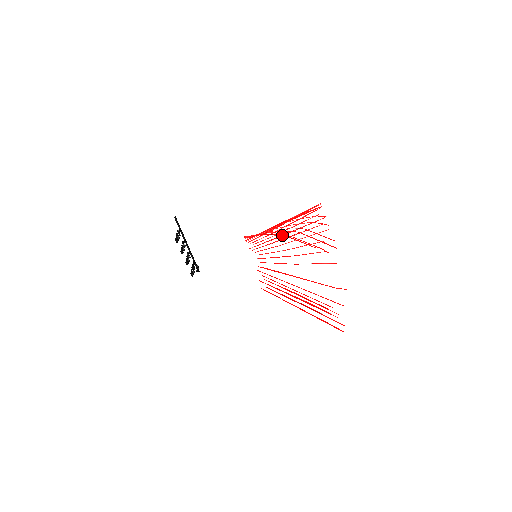
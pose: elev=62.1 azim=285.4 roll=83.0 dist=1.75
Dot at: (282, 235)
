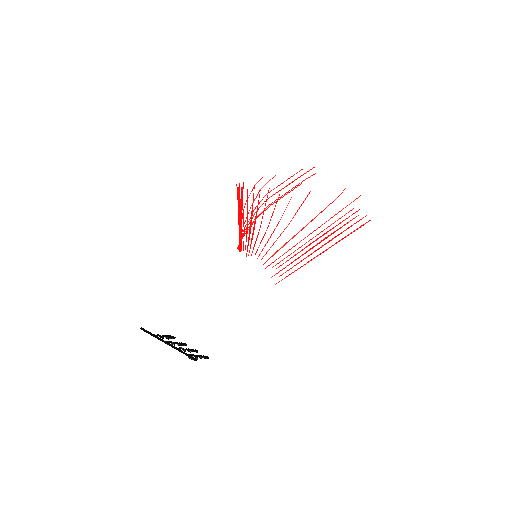
Dot at: (250, 224)
